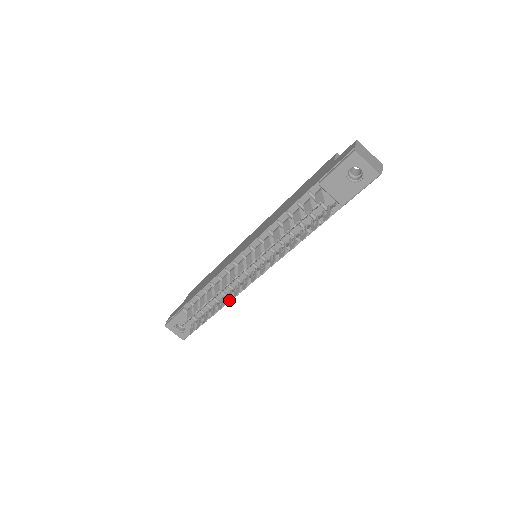
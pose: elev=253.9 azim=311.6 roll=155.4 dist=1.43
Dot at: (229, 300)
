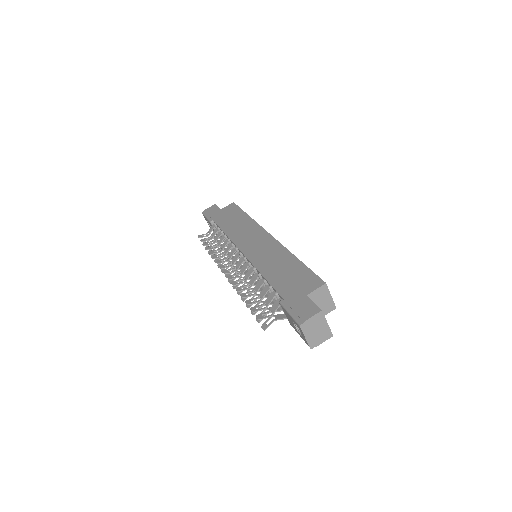
Dot at: (219, 267)
